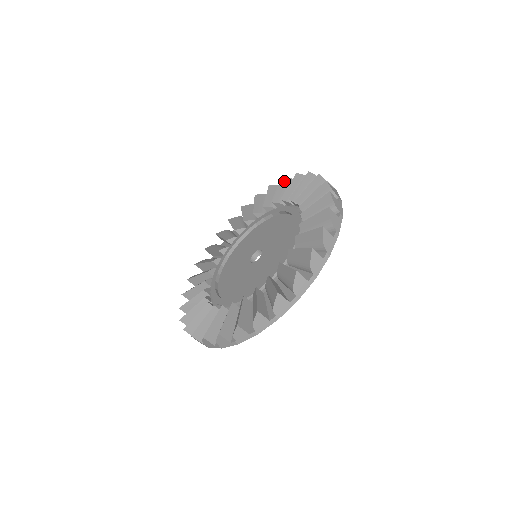
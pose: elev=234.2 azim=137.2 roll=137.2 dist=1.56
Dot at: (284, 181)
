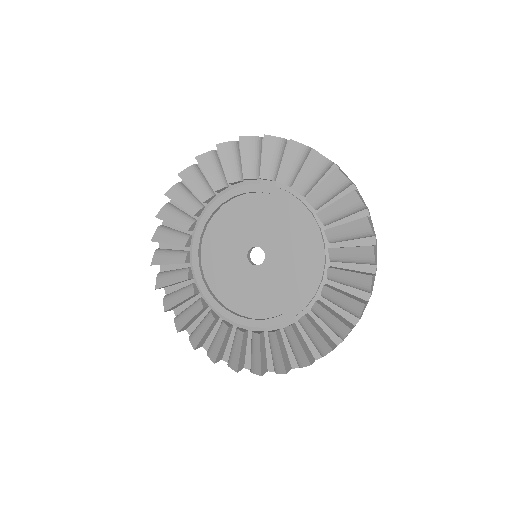
Dot at: (315, 158)
